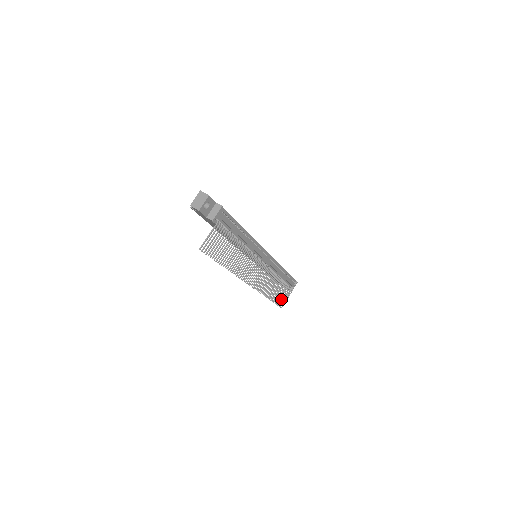
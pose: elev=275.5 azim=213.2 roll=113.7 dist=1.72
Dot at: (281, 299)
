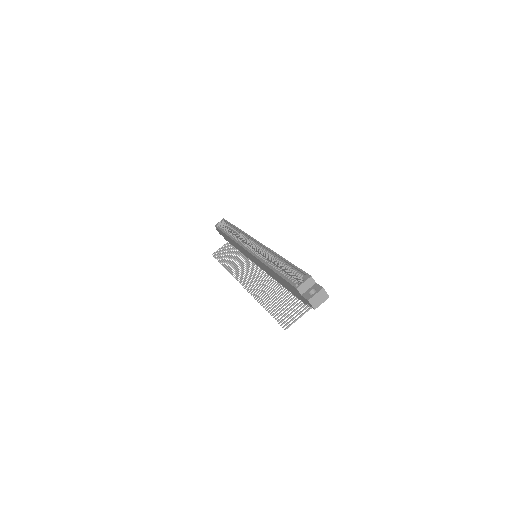
Dot at: (221, 254)
